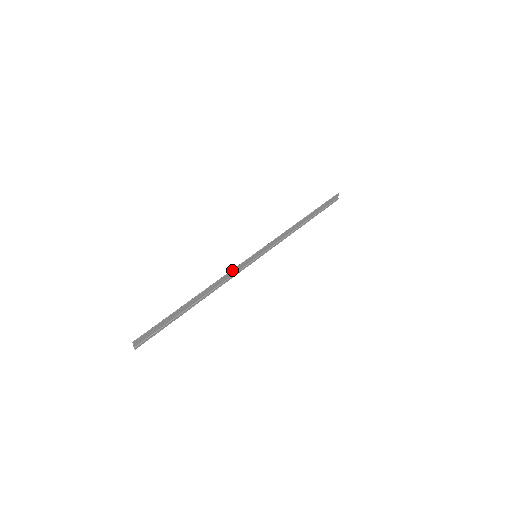
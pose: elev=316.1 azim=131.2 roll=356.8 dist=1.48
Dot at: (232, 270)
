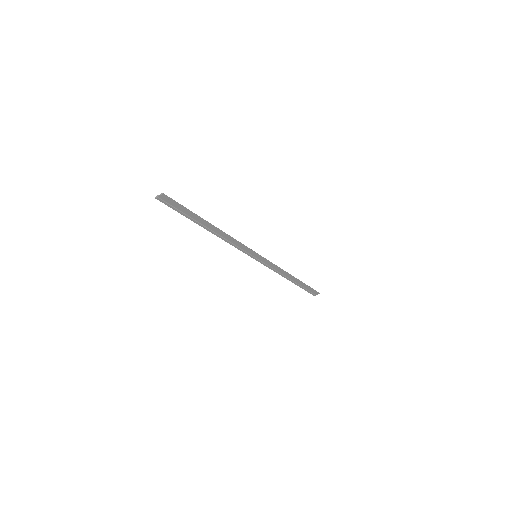
Dot at: (241, 243)
